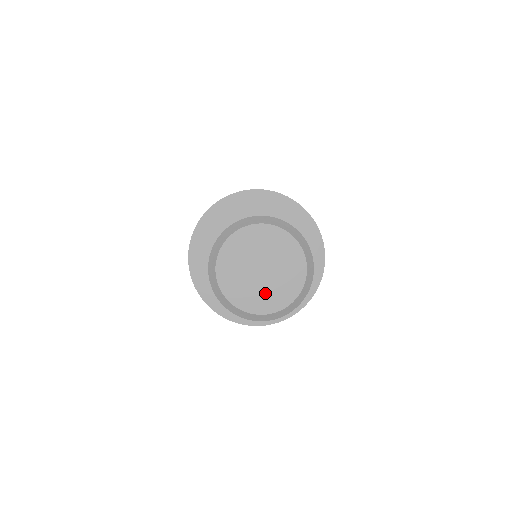
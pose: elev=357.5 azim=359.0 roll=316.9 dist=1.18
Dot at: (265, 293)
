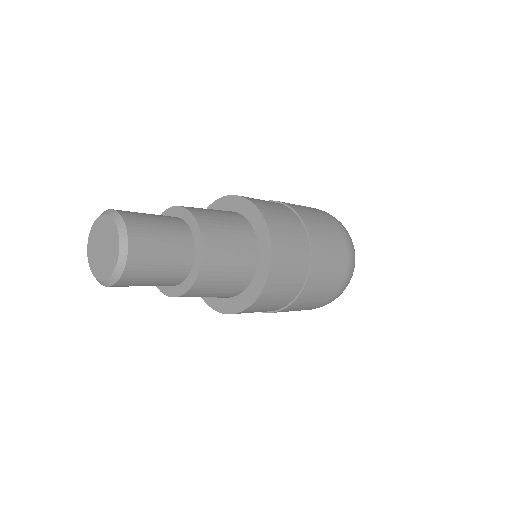
Dot at: (106, 262)
